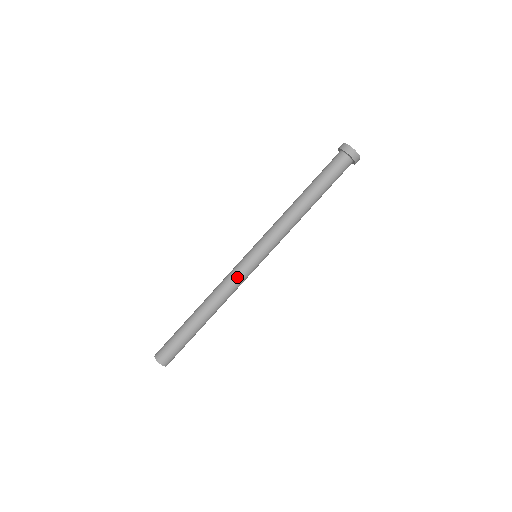
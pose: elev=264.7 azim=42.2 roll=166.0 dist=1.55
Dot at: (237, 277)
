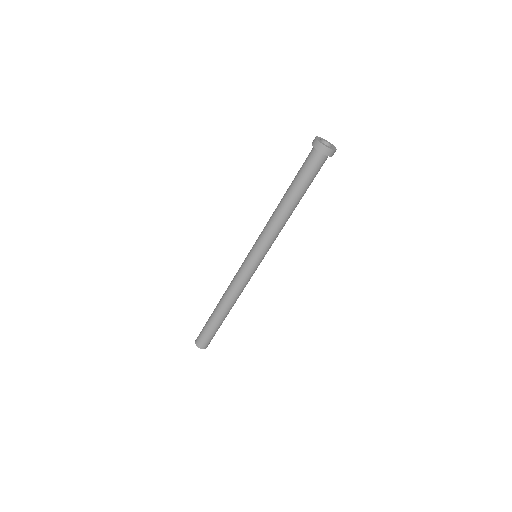
Dot at: (244, 279)
